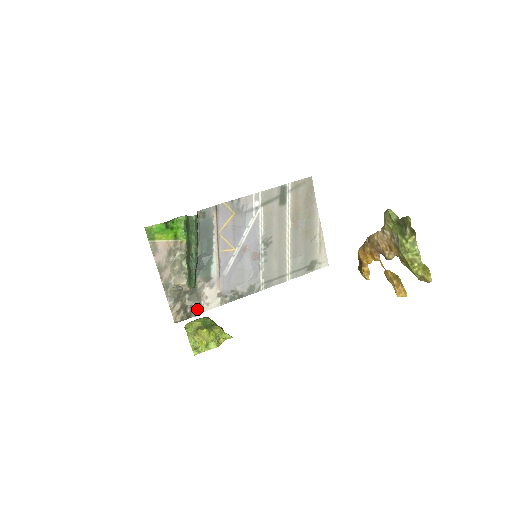
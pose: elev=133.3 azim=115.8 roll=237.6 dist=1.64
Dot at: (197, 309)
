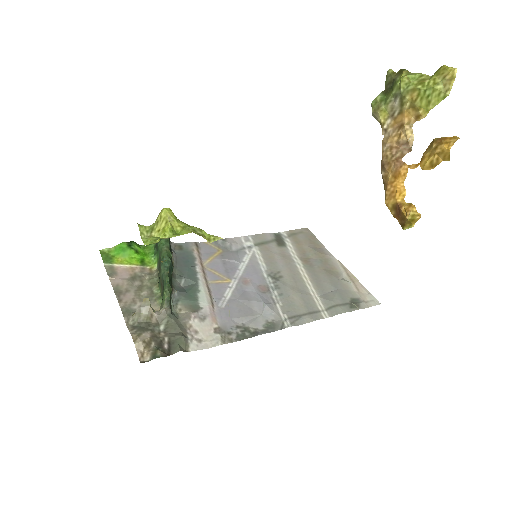
Dot at: (180, 342)
